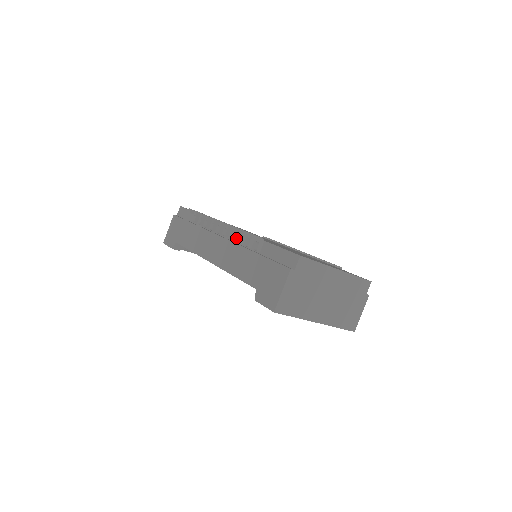
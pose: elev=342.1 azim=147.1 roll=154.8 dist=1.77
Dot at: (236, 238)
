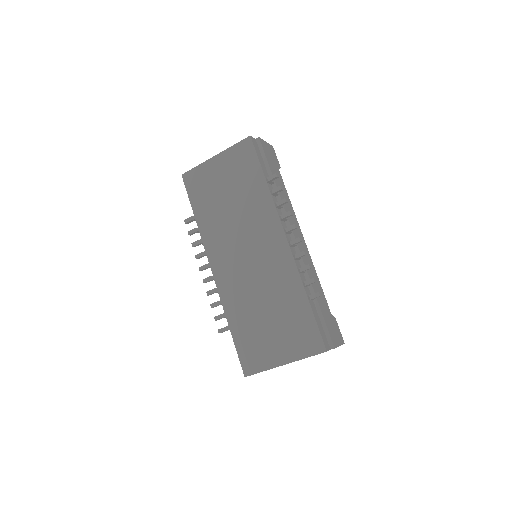
Dot at: occluded
